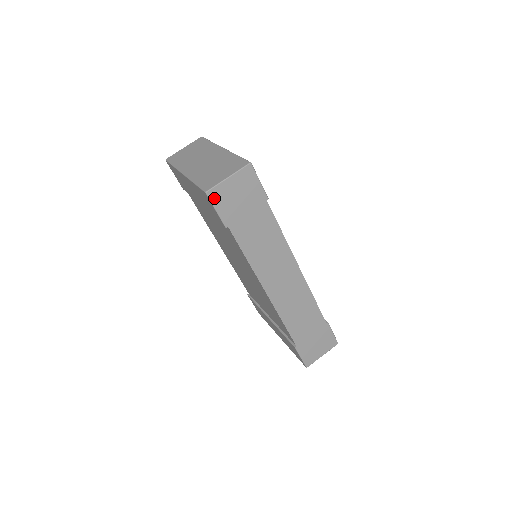
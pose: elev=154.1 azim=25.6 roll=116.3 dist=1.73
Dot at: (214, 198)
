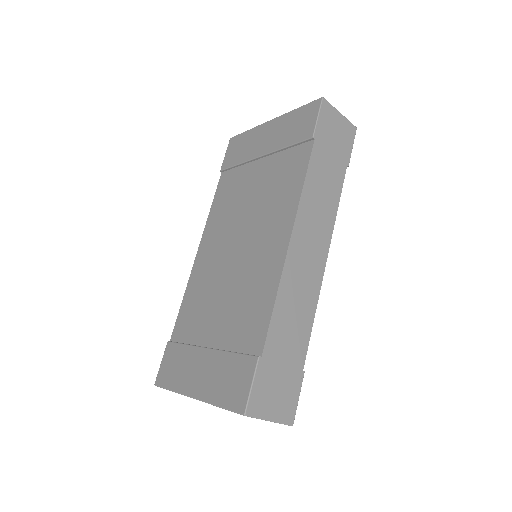
Dot at: (324, 108)
